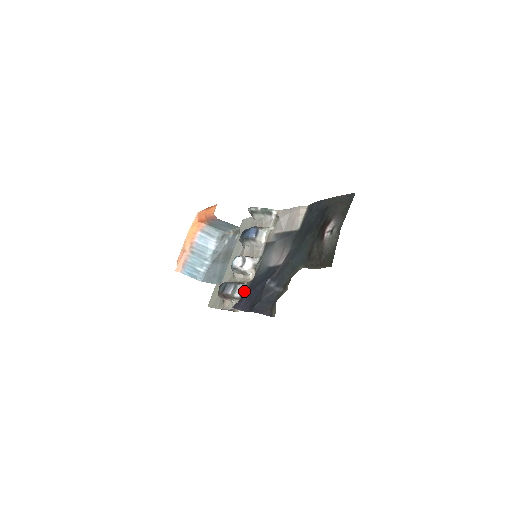
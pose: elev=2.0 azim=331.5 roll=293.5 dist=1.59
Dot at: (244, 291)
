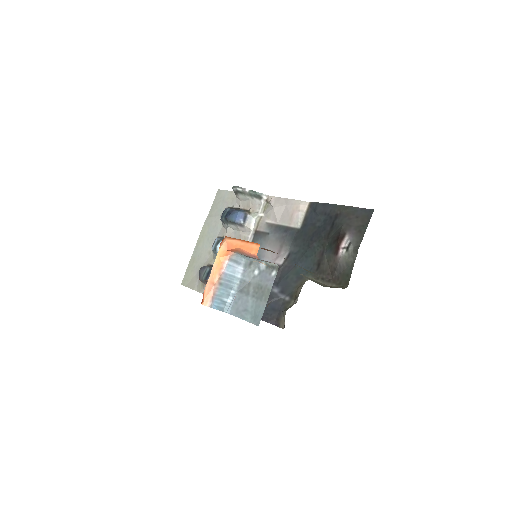
Dot at: occluded
